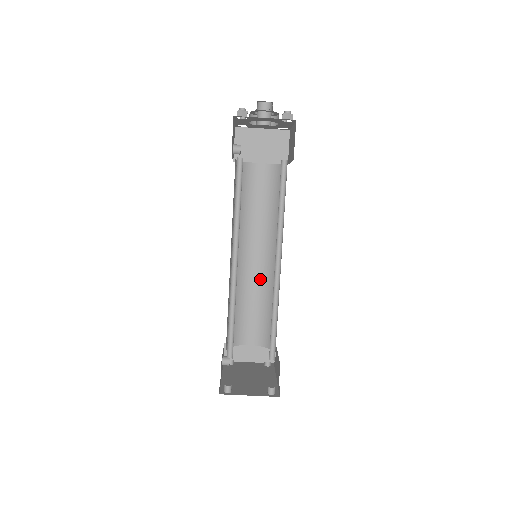
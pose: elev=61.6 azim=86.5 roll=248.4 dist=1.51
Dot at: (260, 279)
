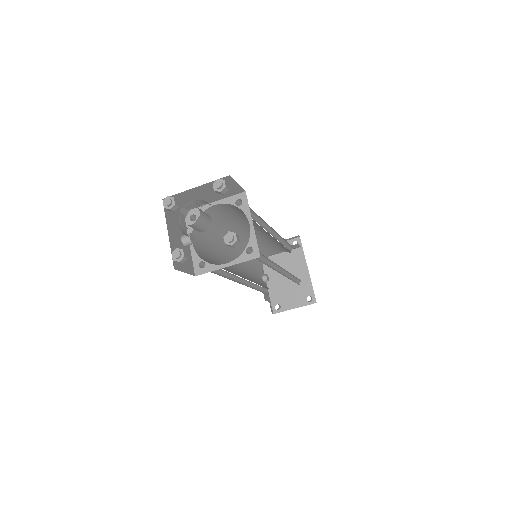
Dot at: (265, 238)
